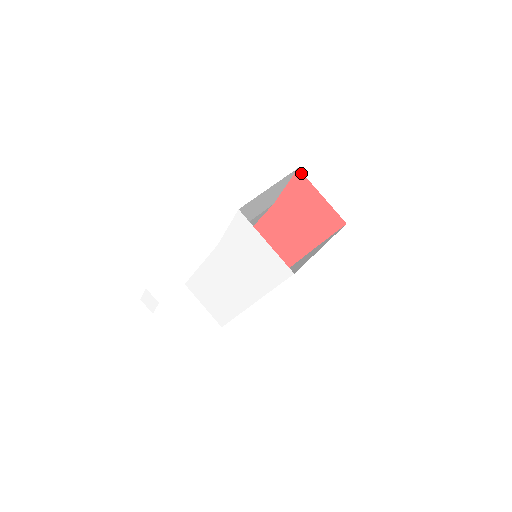
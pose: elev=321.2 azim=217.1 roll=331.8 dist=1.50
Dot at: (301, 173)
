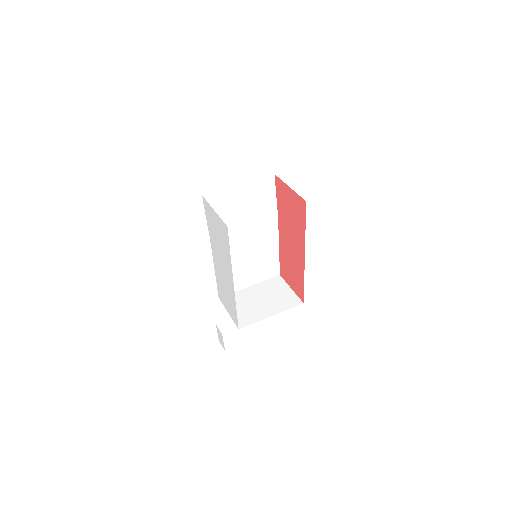
Dot at: (277, 177)
